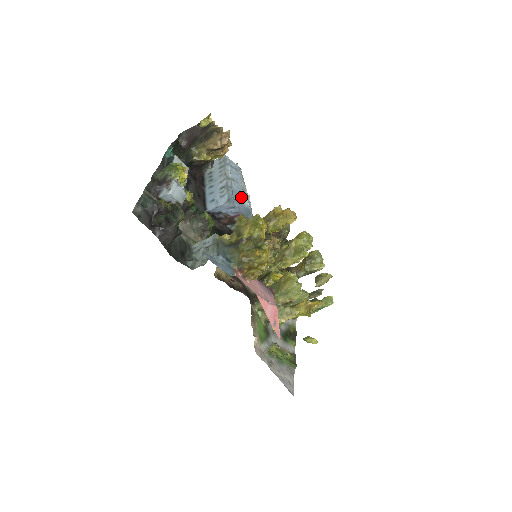
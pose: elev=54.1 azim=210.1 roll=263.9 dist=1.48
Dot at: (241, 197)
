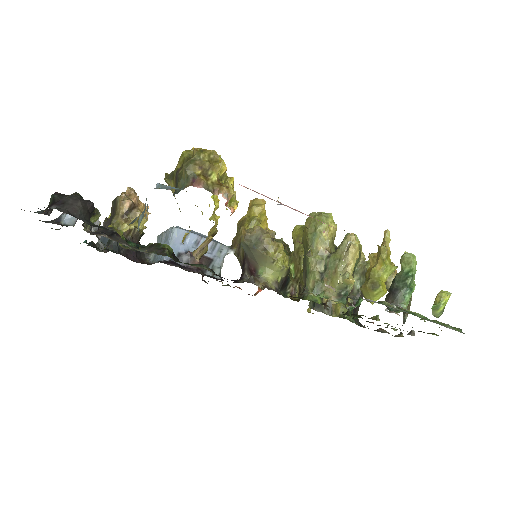
Dot at: (193, 232)
